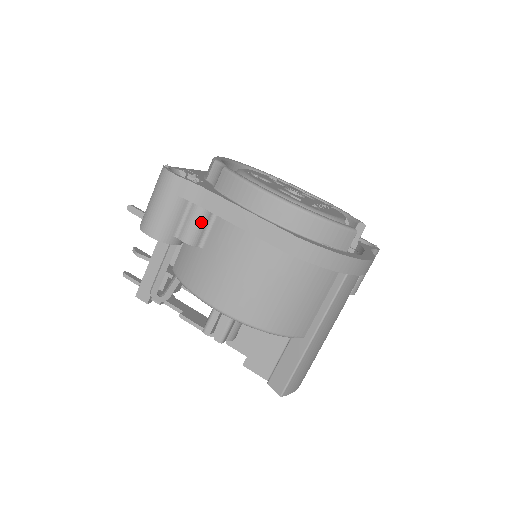
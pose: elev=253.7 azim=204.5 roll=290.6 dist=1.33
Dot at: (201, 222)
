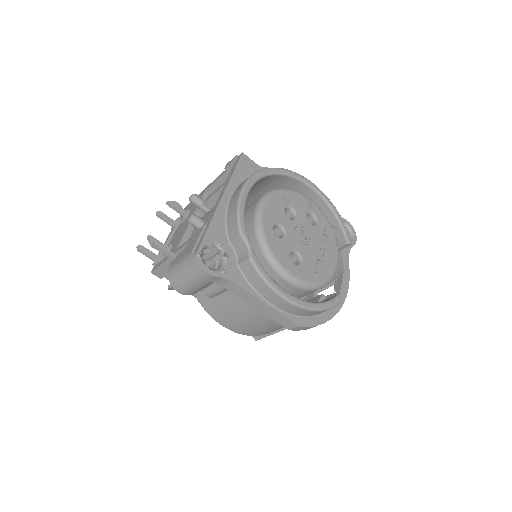
Dot at: (223, 291)
